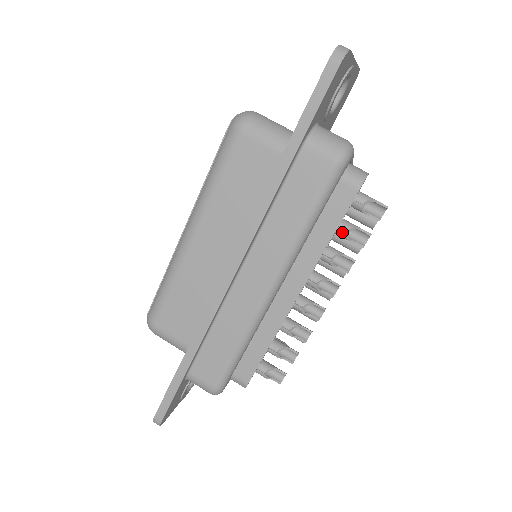
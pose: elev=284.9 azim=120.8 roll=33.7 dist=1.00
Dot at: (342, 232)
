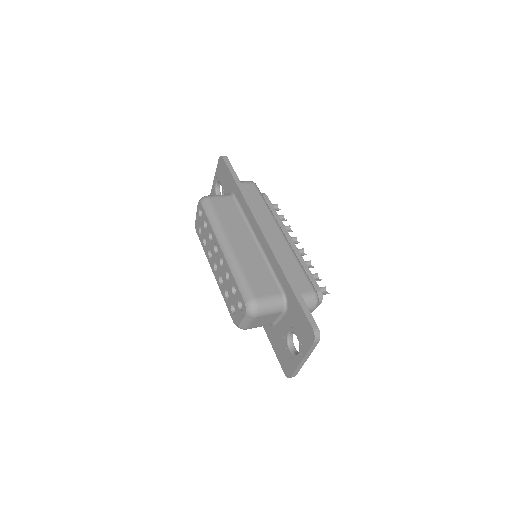
Dot at: occluded
